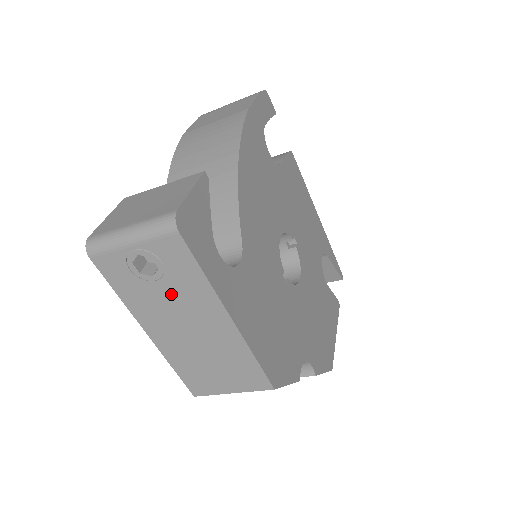
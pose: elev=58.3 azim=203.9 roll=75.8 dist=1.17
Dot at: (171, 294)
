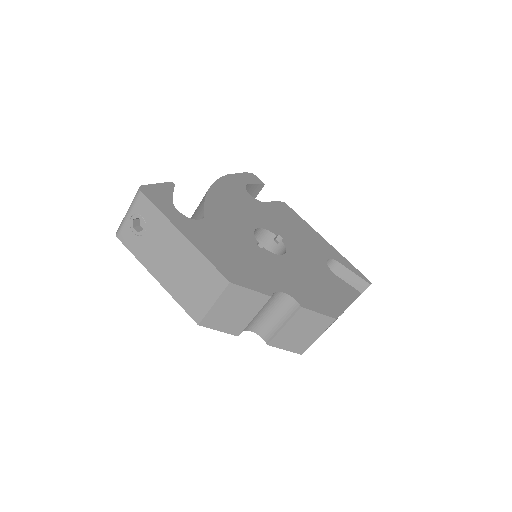
Dot at: (154, 237)
